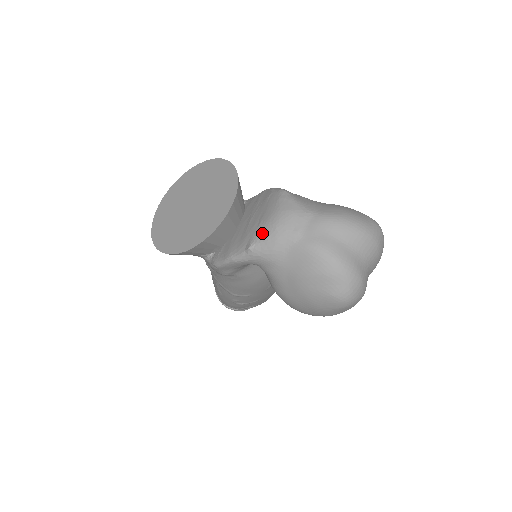
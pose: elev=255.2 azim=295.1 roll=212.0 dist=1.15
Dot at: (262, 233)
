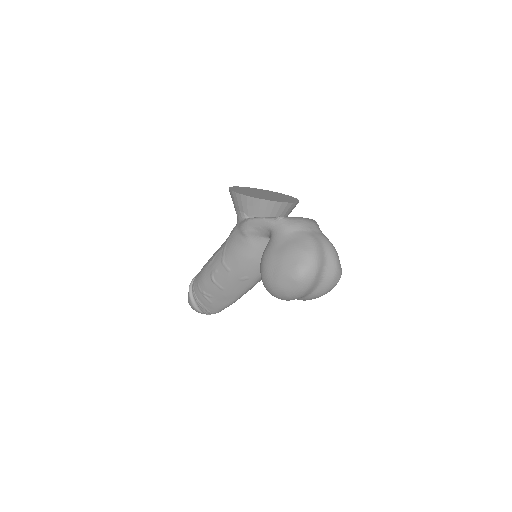
Dot at: (292, 217)
